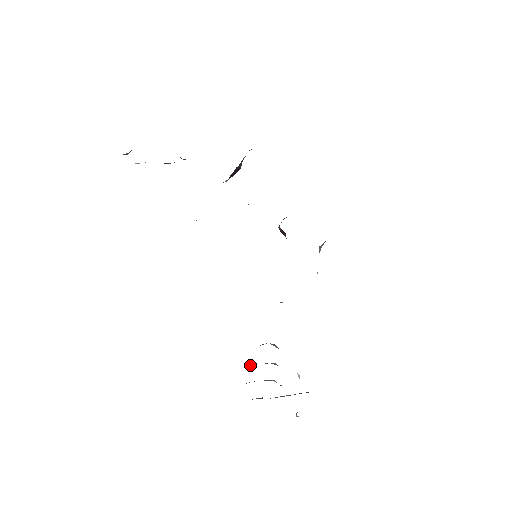
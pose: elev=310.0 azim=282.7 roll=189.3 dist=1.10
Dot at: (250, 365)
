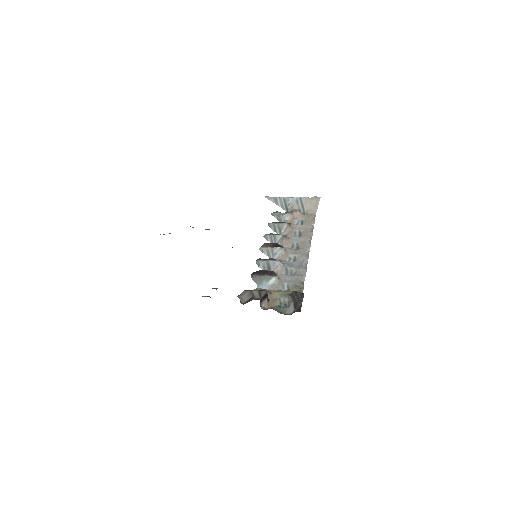
Dot at: (269, 226)
